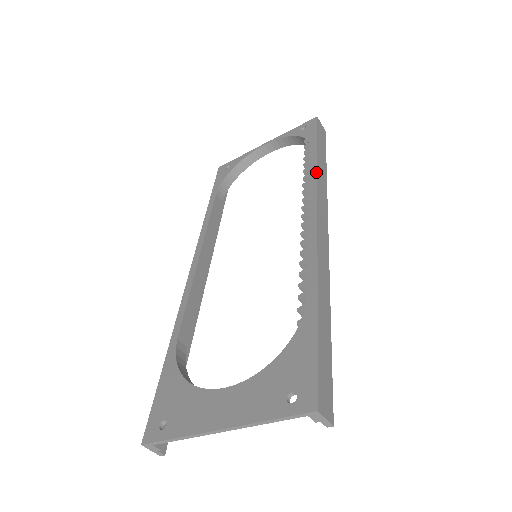
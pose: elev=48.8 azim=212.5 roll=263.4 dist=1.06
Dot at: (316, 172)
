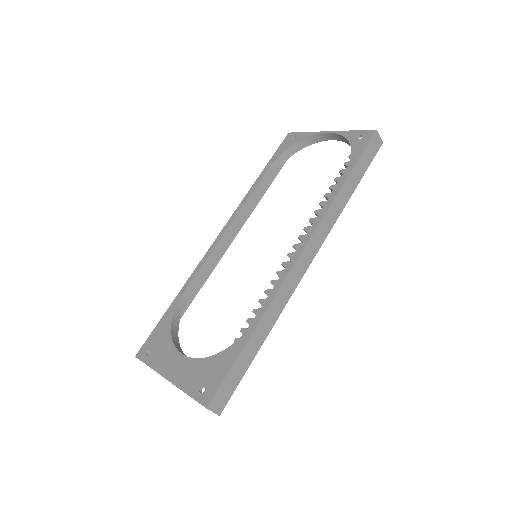
Dot at: (330, 204)
